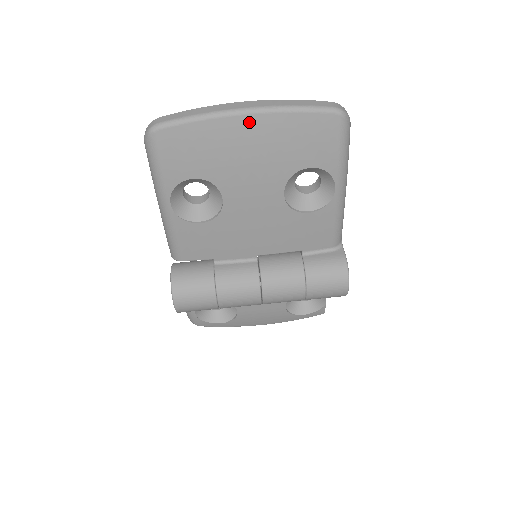
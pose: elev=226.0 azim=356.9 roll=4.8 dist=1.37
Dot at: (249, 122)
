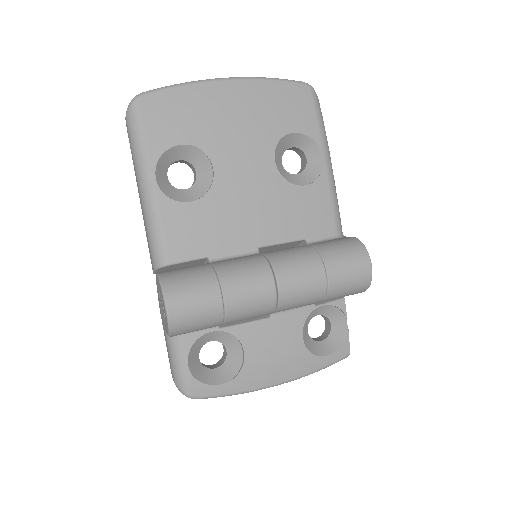
Dot at: (230, 87)
